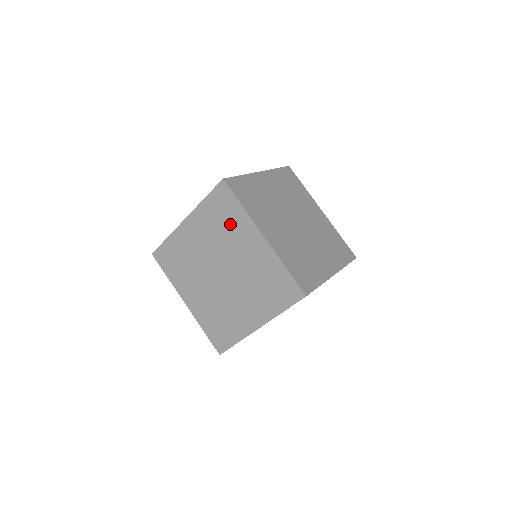
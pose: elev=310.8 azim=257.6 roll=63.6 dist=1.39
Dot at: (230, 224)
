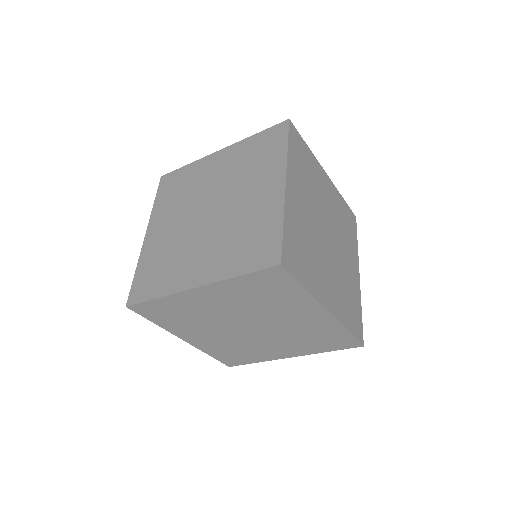
Dot at: (278, 299)
